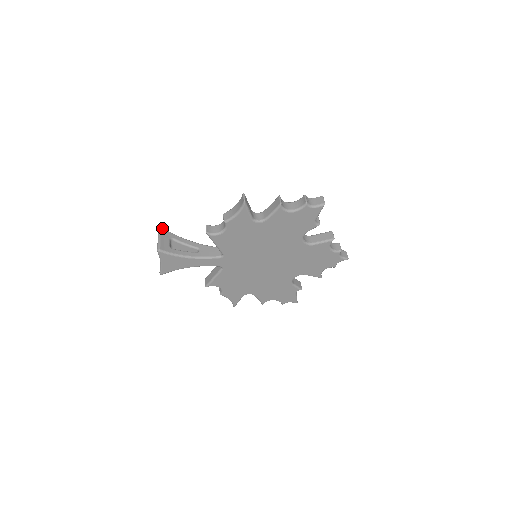
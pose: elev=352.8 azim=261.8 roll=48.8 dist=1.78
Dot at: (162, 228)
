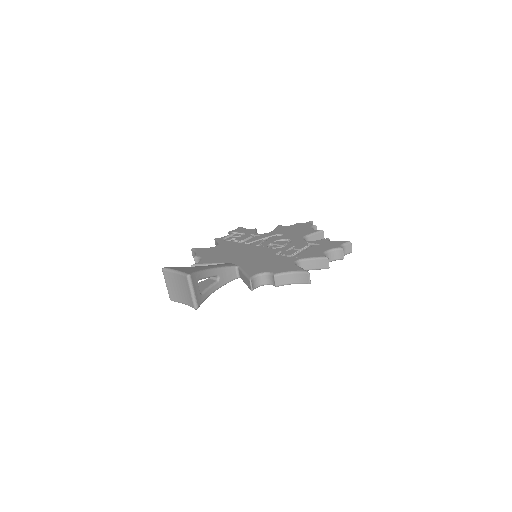
Dot at: (191, 276)
